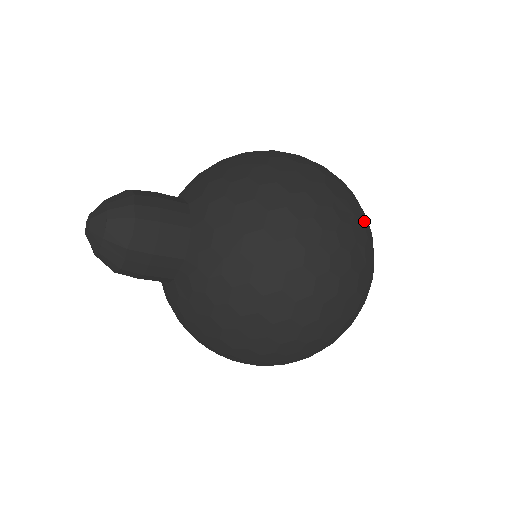
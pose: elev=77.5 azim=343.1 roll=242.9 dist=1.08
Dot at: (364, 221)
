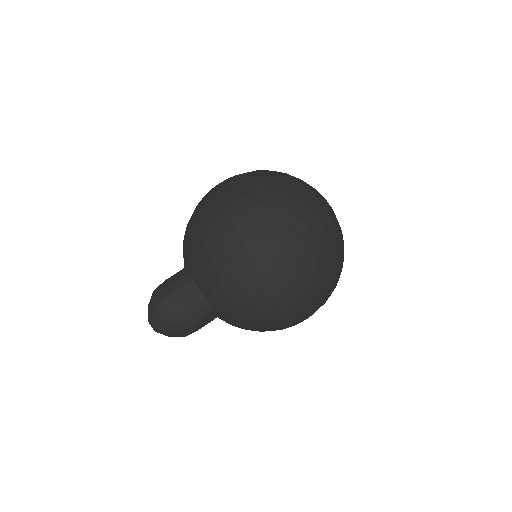
Dot at: occluded
